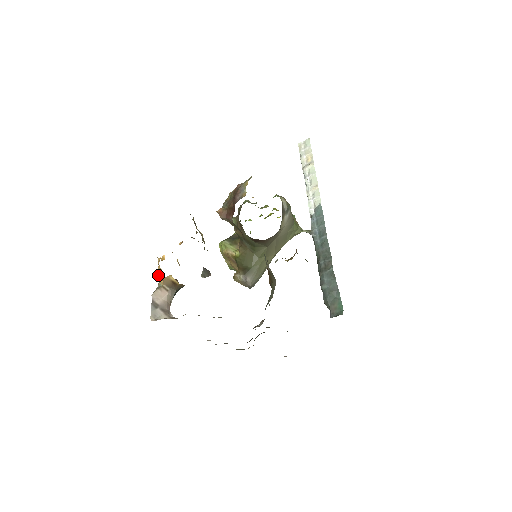
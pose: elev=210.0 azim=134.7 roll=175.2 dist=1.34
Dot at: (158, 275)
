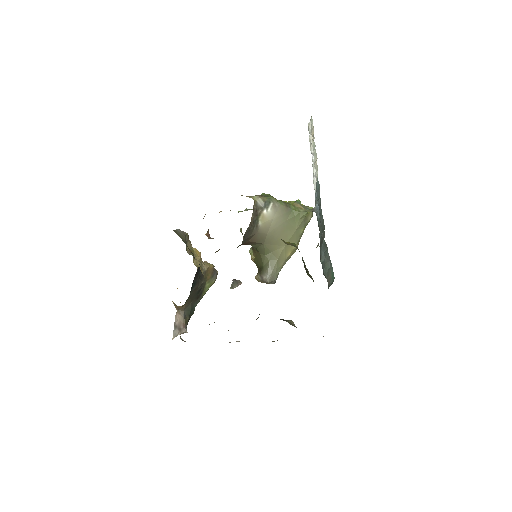
Dot at: occluded
